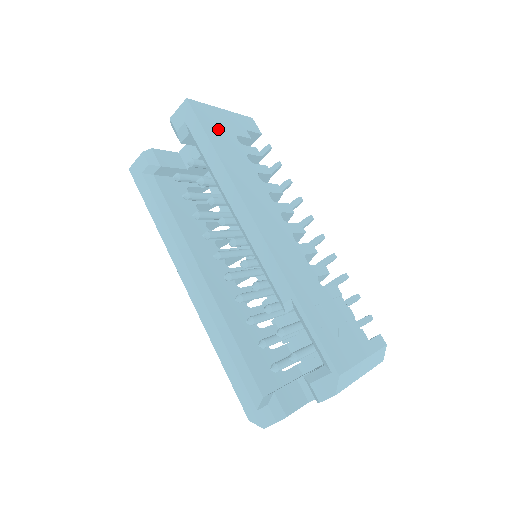
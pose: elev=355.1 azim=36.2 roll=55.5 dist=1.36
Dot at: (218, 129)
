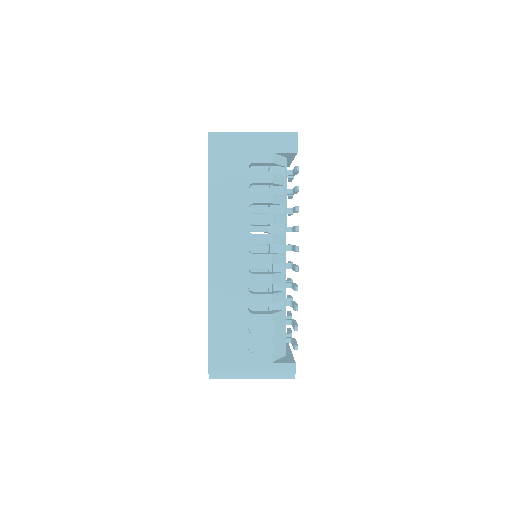
Dot at: (228, 160)
